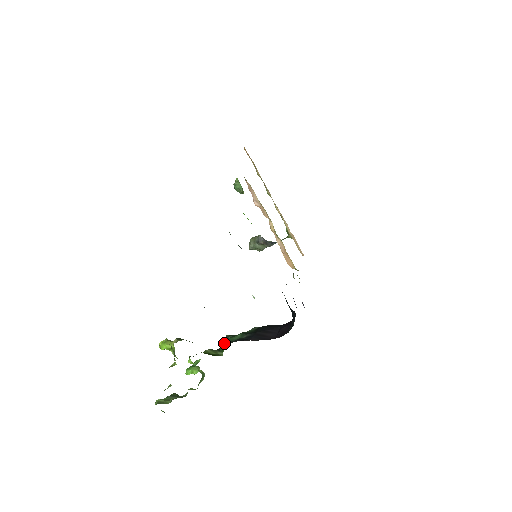
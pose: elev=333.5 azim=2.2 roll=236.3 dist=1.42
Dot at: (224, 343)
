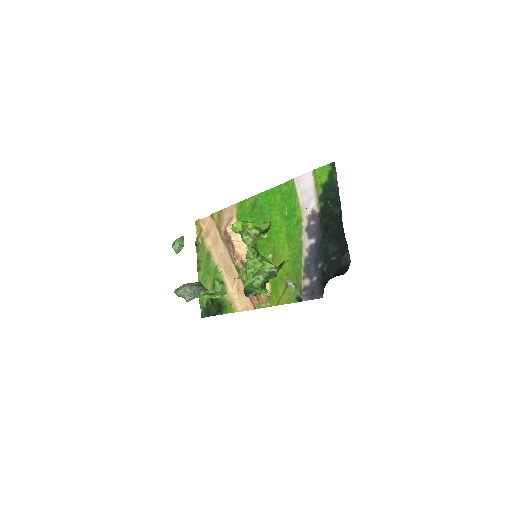
Dot at: occluded
